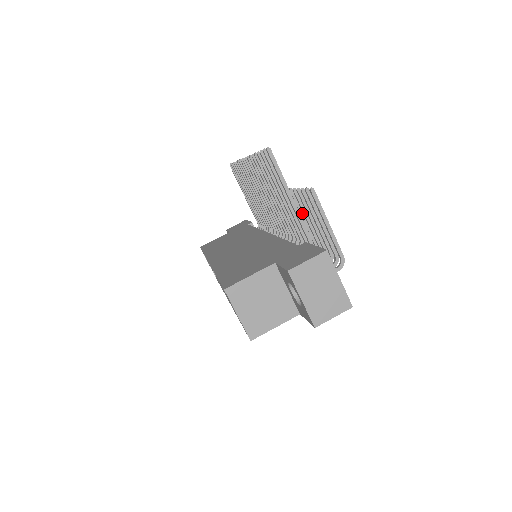
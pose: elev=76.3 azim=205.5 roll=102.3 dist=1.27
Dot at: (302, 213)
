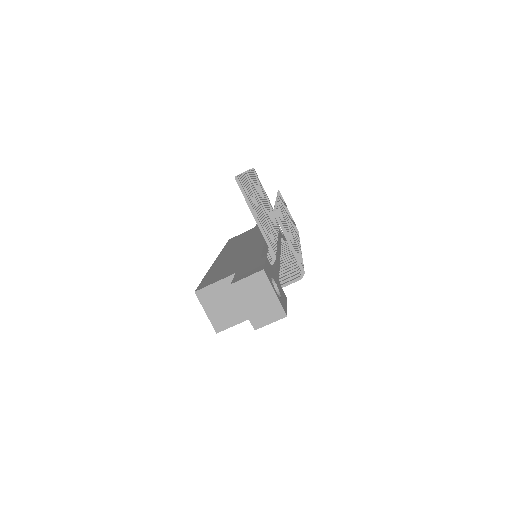
Dot at: occluded
